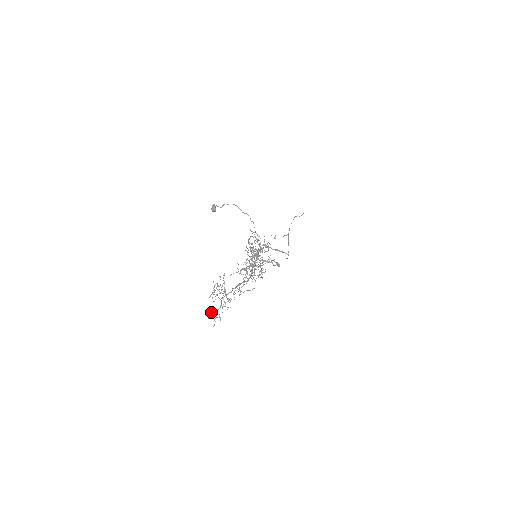
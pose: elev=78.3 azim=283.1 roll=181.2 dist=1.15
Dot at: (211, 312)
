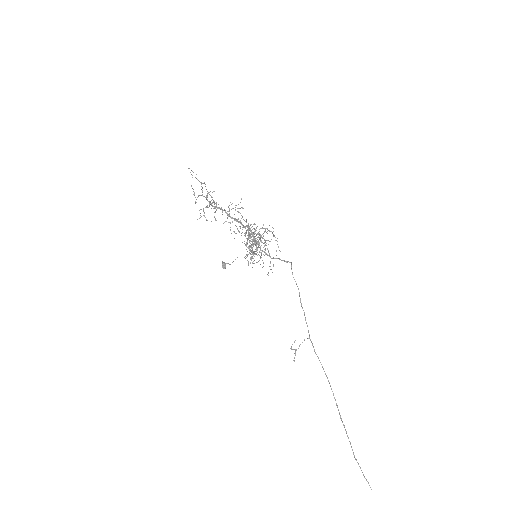
Dot at: (195, 203)
